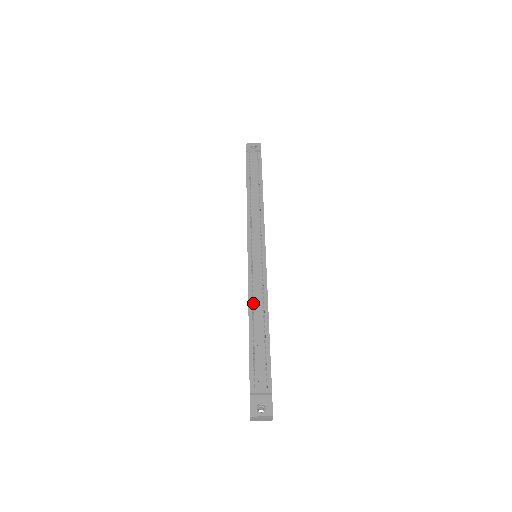
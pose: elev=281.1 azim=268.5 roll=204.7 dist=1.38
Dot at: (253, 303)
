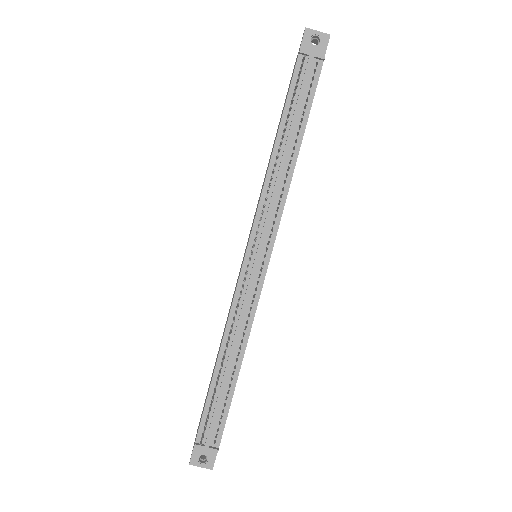
Dot at: (229, 338)
